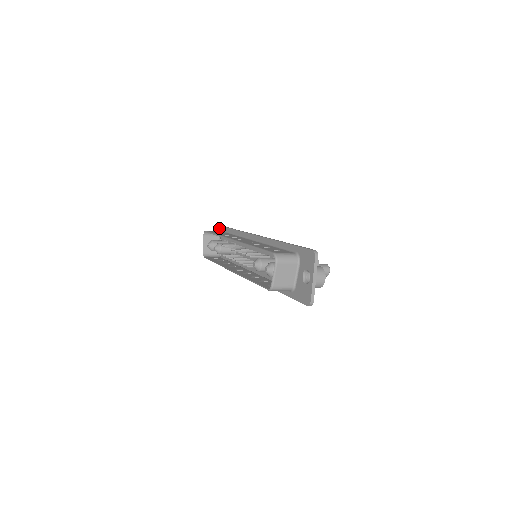
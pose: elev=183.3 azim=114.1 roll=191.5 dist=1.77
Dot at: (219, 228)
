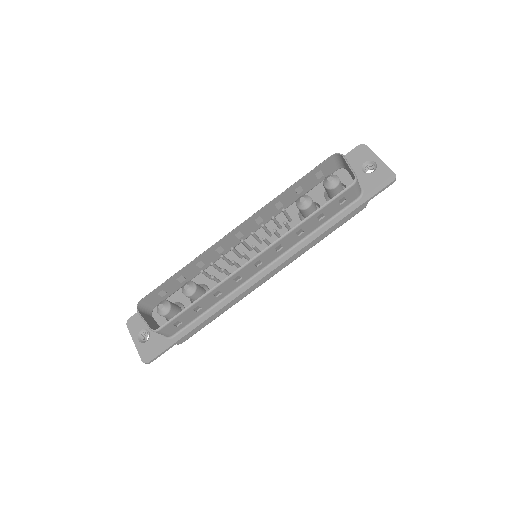
Dot at: occluded
